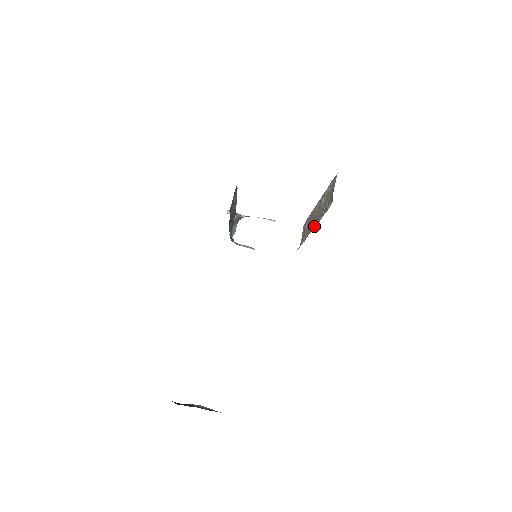
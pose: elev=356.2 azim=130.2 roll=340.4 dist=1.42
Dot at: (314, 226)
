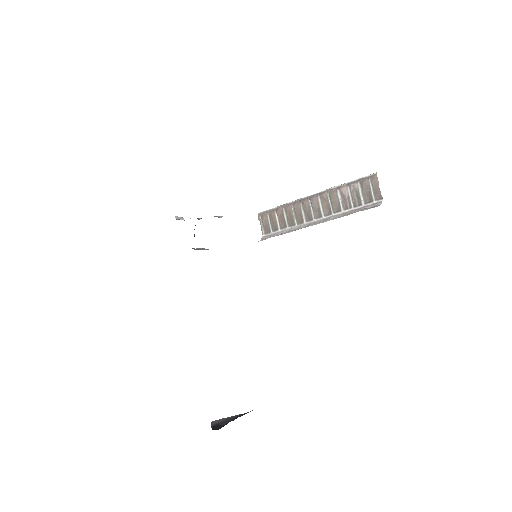
Dot at: (317, 217)
